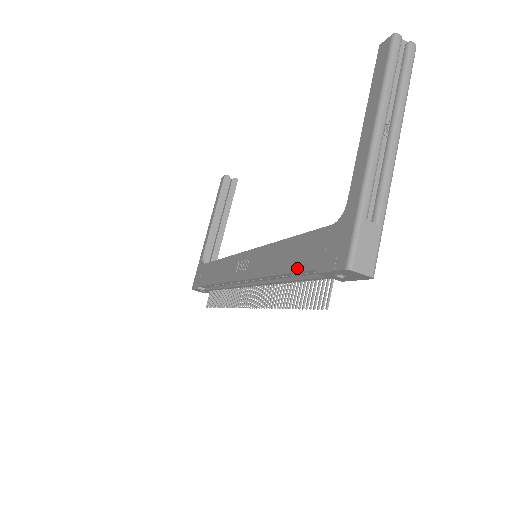
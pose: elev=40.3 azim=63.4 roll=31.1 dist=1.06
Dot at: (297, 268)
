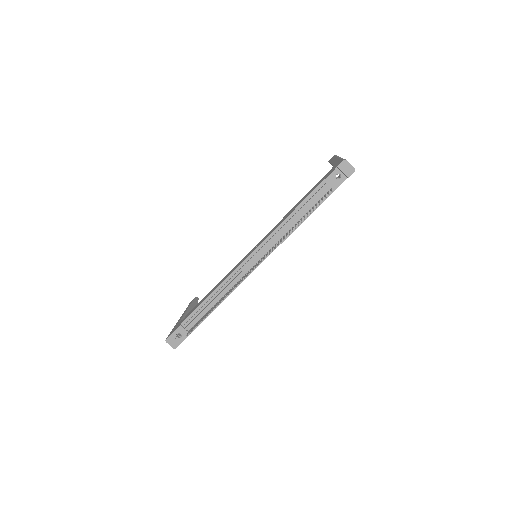
Dot at: (309, 194)
